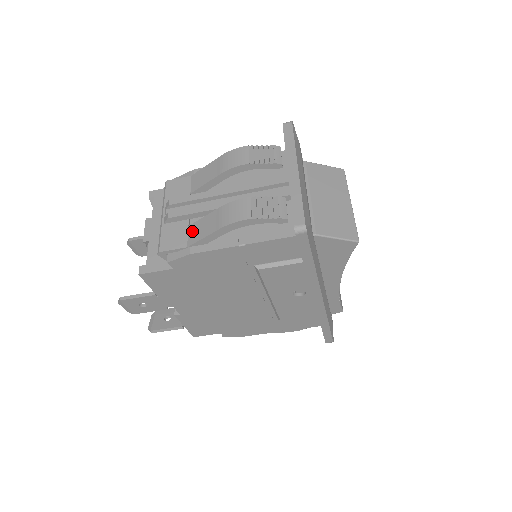
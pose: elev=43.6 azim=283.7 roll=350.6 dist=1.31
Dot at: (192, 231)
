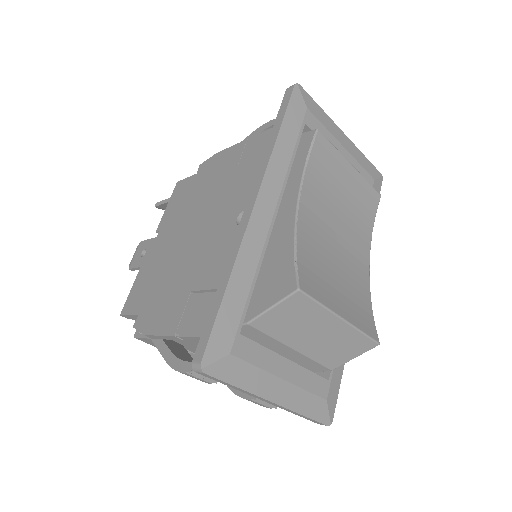
Dot at: occluded
